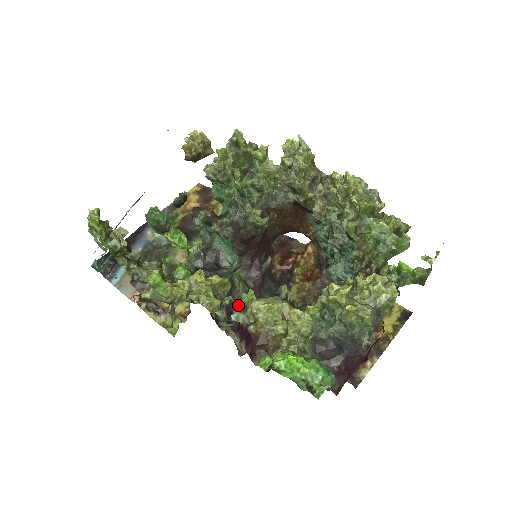
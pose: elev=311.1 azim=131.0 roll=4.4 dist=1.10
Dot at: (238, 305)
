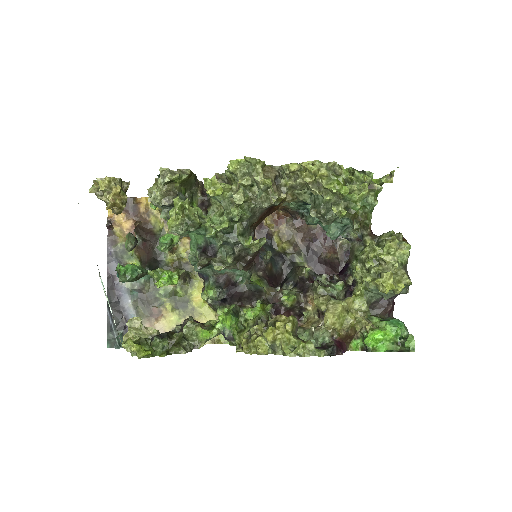
Dot at: (279, 304)
